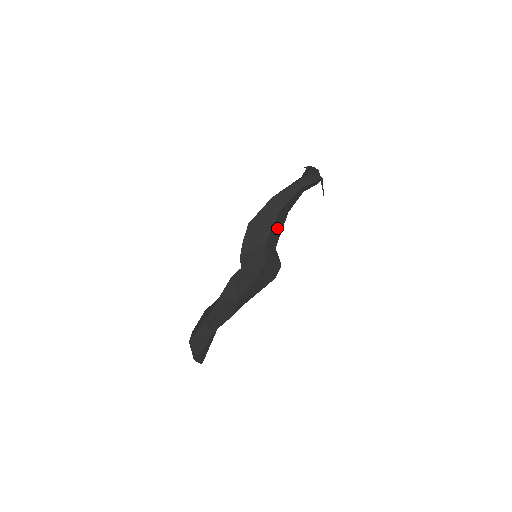
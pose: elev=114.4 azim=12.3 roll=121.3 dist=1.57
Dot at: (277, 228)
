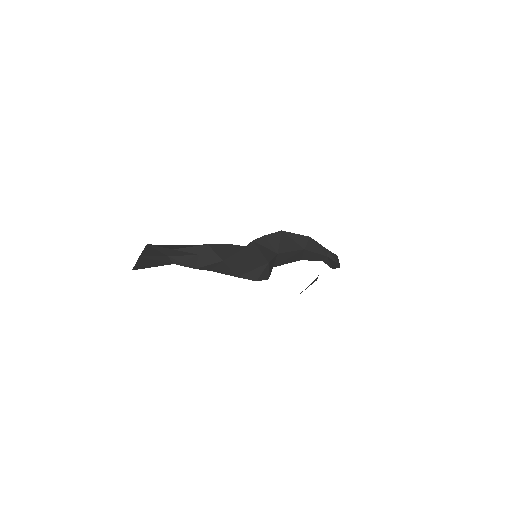
Dot at: (290, 257)
